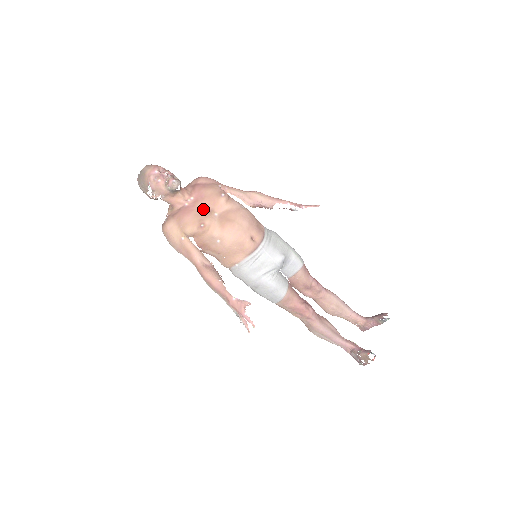
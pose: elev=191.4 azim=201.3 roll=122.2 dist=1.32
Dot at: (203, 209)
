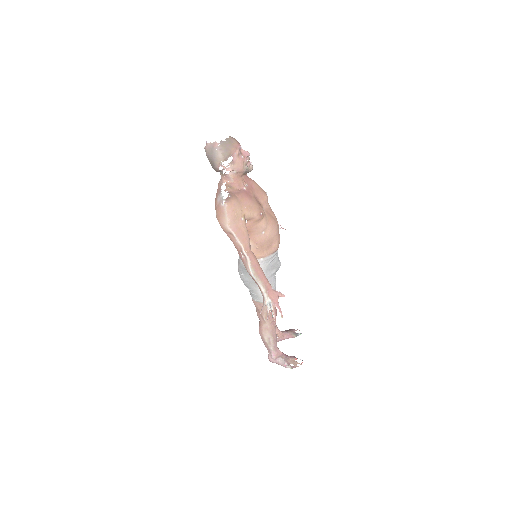
Dot at: (256, 199)
